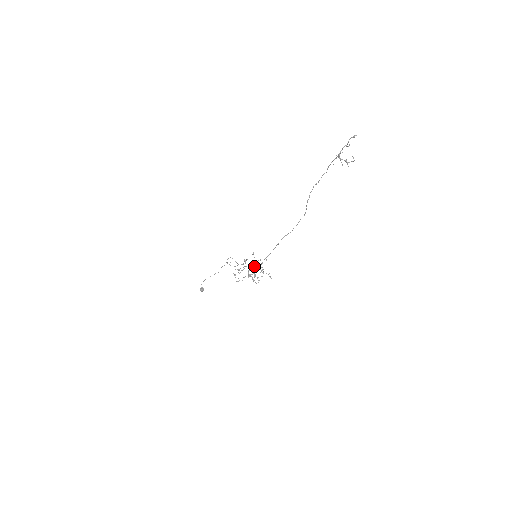
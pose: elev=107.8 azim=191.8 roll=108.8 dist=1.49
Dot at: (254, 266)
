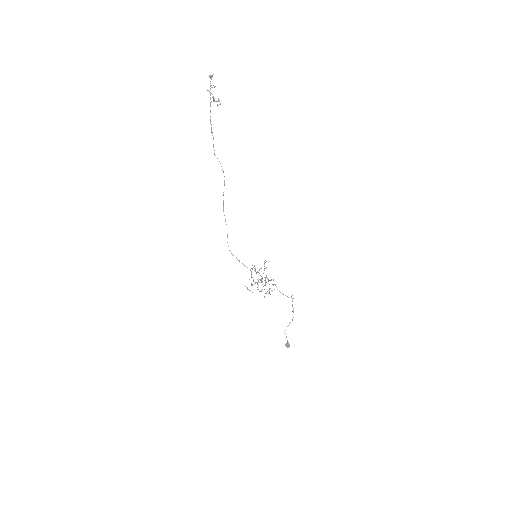
Dot at: (263, 273)
